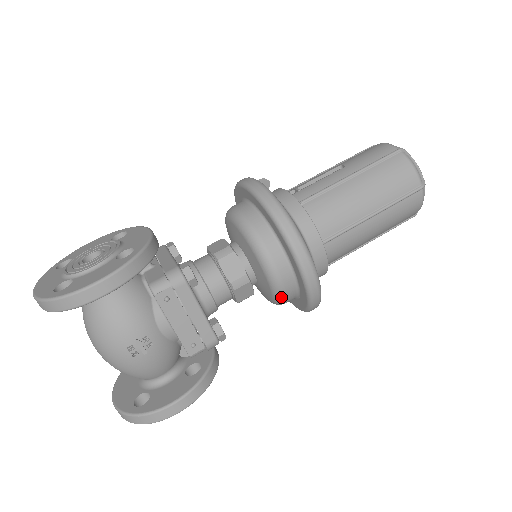
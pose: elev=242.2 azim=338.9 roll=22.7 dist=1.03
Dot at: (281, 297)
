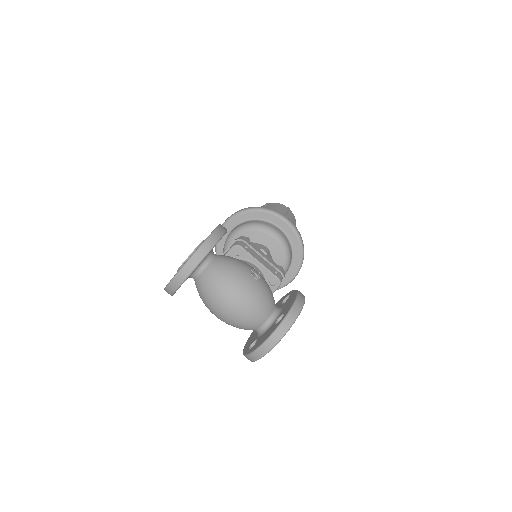
Dot at: (287, 248)
